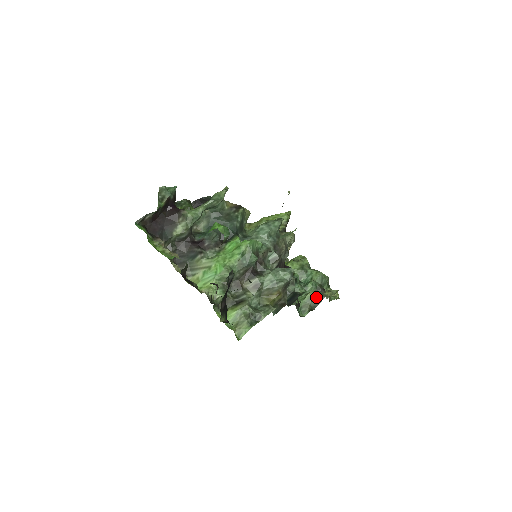
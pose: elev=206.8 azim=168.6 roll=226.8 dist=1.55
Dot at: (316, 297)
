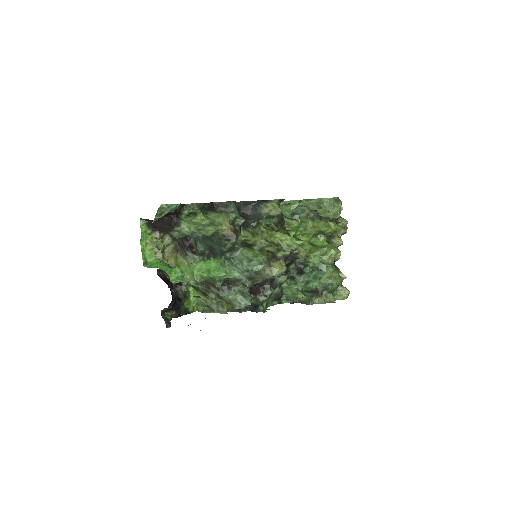
Dot at: (301, 300)
